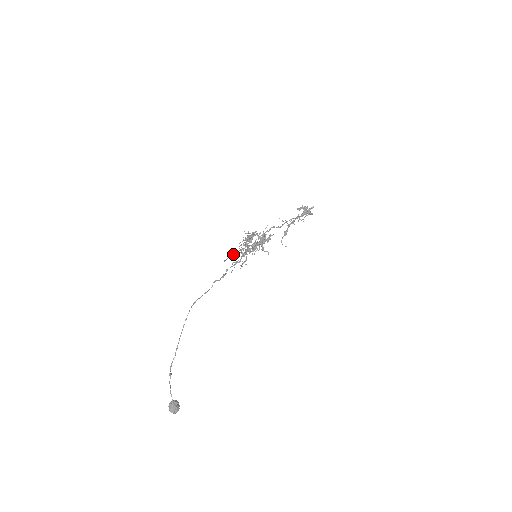
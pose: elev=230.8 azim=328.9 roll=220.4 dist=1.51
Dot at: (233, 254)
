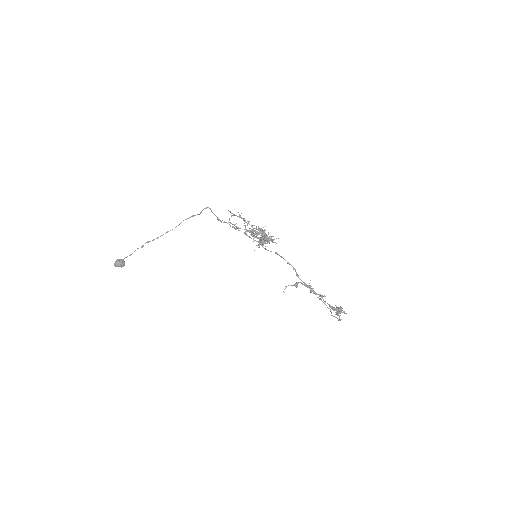
Dot at: occluded
